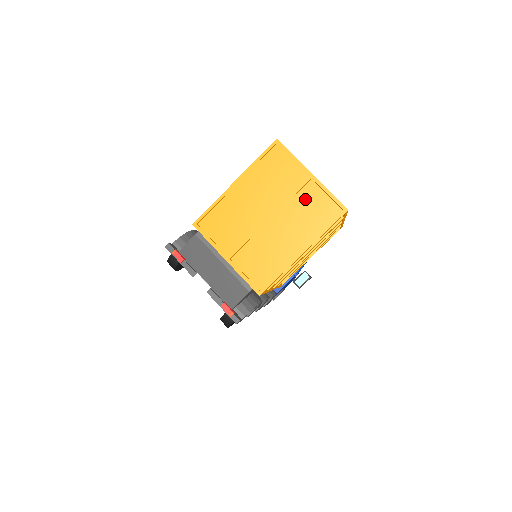
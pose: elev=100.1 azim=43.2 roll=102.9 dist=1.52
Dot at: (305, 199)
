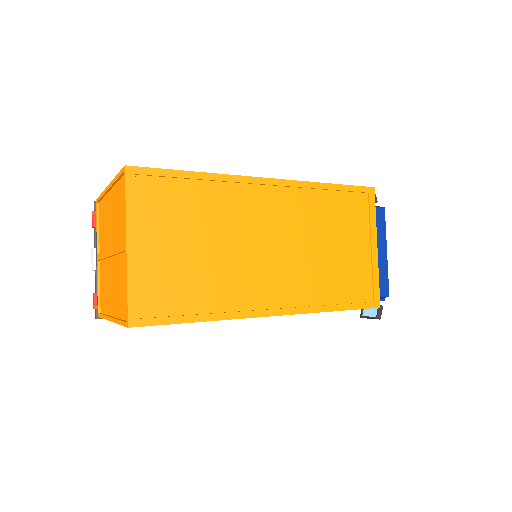
Dot at: (122, 268)
